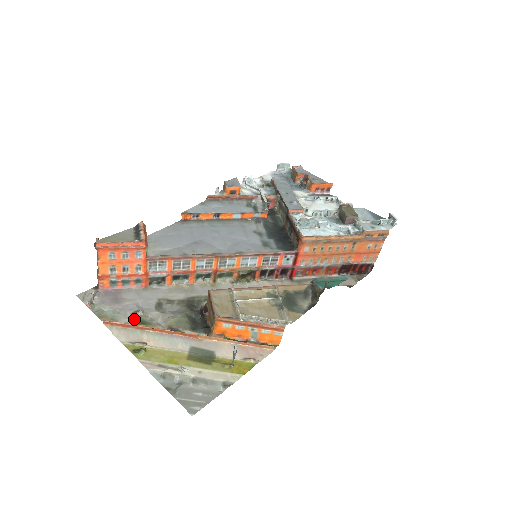
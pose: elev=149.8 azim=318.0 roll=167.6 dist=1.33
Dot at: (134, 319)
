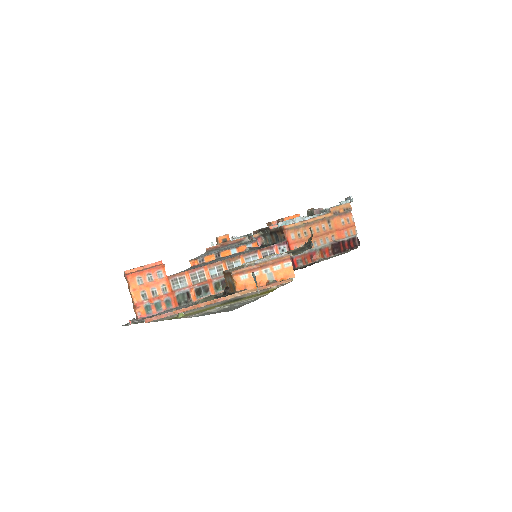
Dot at: occluded
